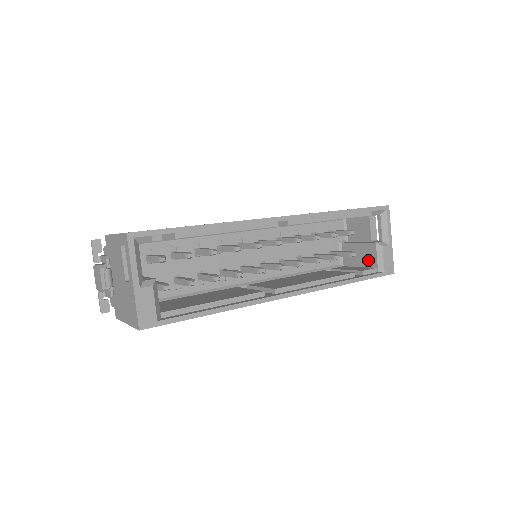
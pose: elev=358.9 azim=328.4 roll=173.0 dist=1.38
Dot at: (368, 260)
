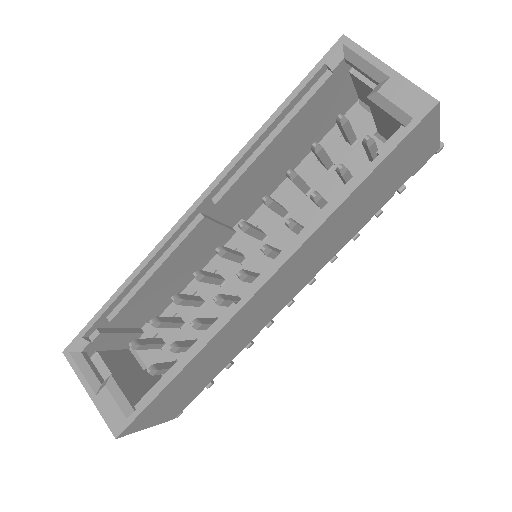
Dot at: (392, 125)
